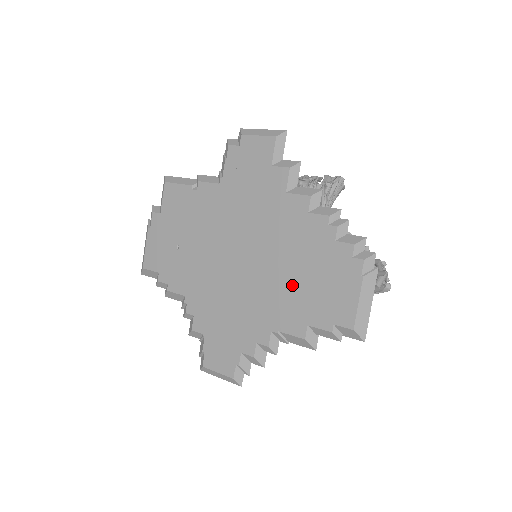
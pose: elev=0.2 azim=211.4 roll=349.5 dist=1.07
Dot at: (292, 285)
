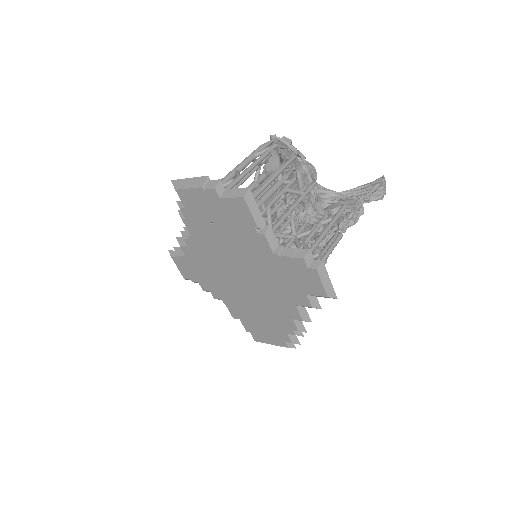
Dot at: (251, 311)
